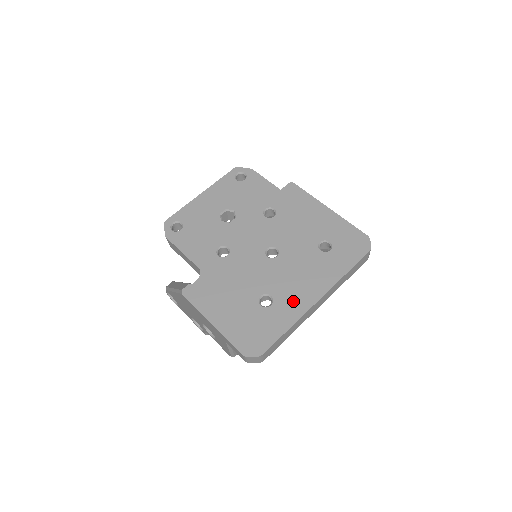
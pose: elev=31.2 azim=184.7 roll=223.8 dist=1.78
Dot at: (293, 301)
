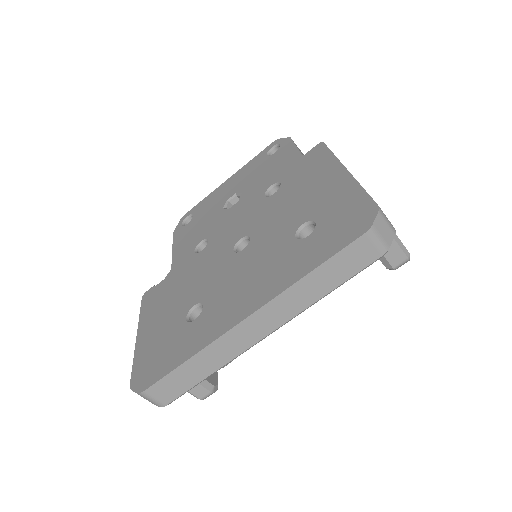
Dot at: (218, 316)
